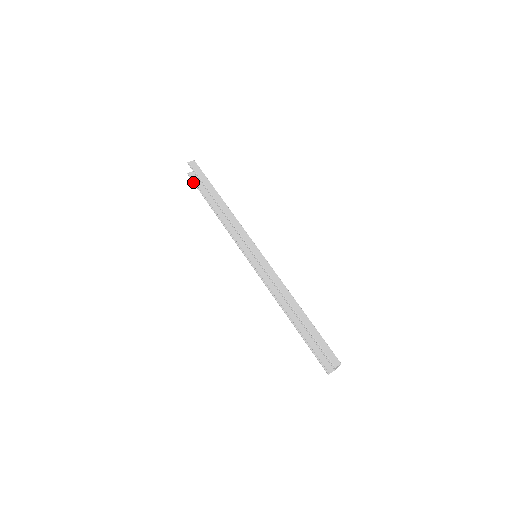
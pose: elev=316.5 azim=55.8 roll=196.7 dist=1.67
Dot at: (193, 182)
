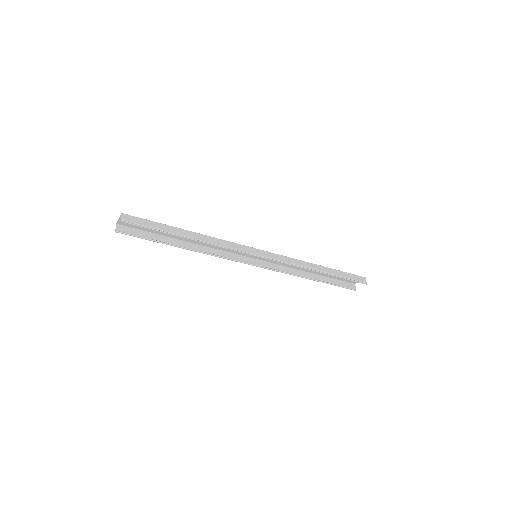
Dot at: (133, 236)
